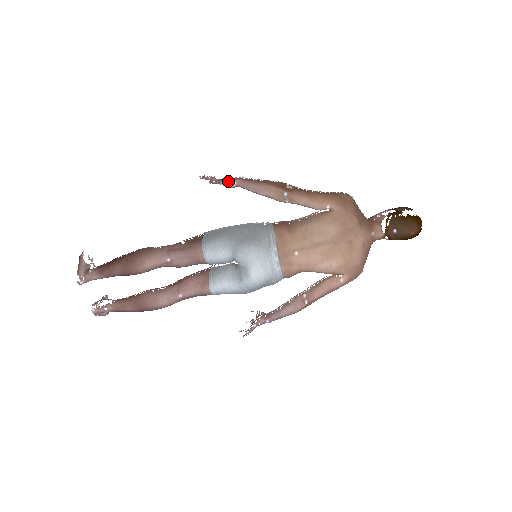
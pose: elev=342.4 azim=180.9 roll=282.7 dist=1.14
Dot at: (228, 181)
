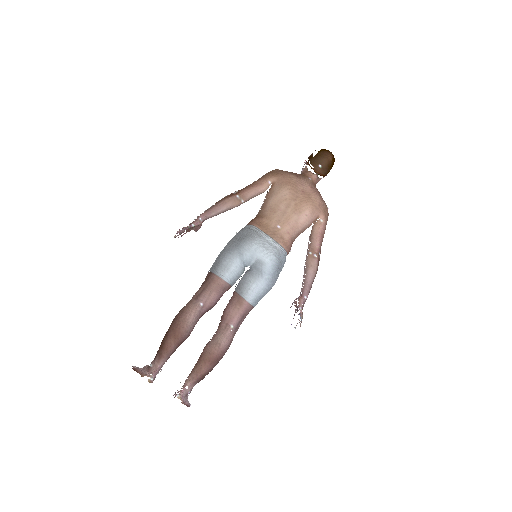
Dot at: (195, 221)
